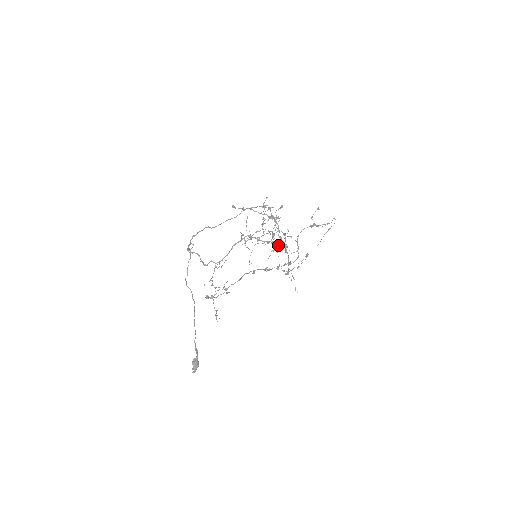
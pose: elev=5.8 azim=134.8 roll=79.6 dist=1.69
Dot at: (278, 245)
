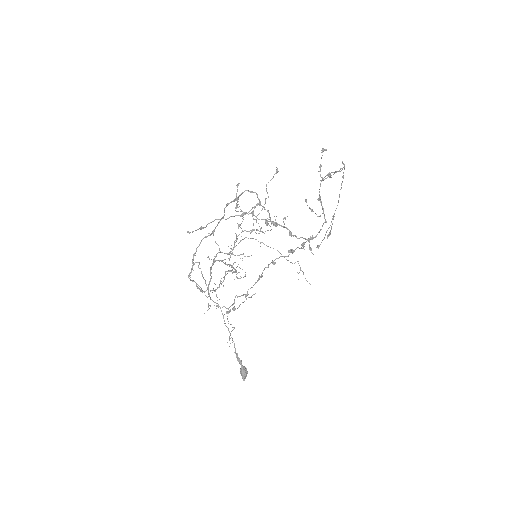
Dot at: (235, 270)
